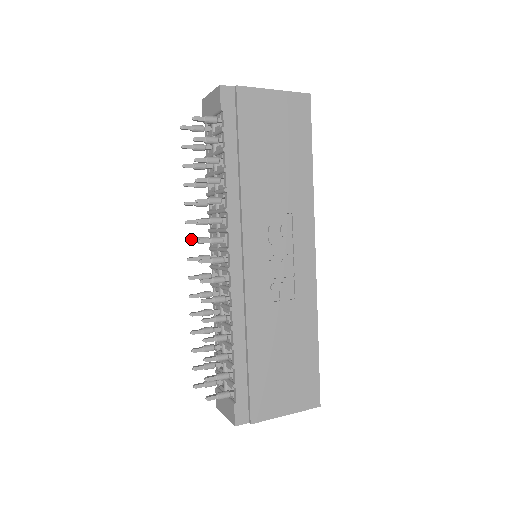
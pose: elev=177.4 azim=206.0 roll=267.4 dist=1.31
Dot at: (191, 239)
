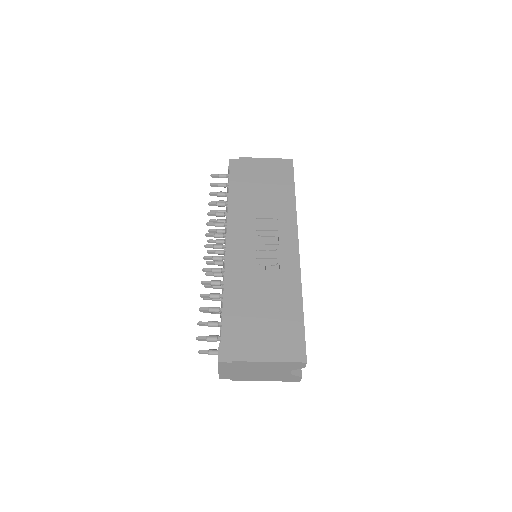
Dot at: (210, 250)
